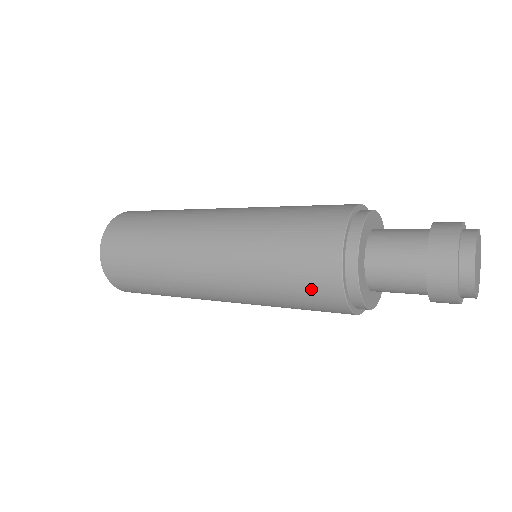
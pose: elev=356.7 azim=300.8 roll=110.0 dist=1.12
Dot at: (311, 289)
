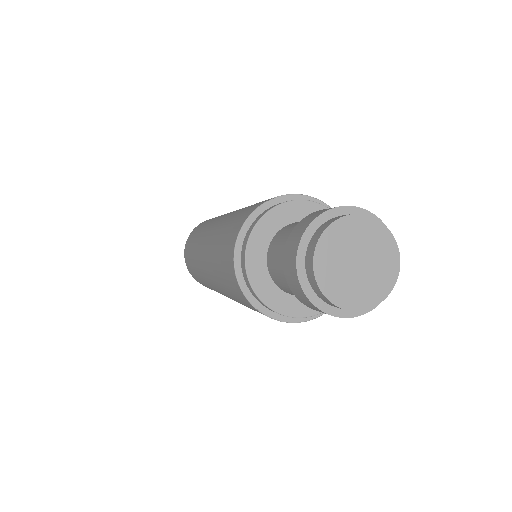
Dot at: (244, 303)
